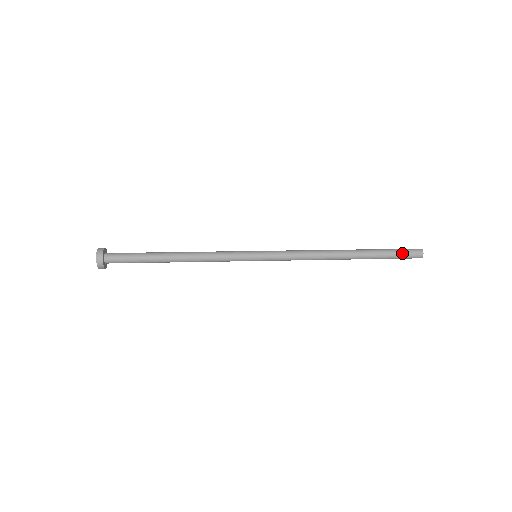
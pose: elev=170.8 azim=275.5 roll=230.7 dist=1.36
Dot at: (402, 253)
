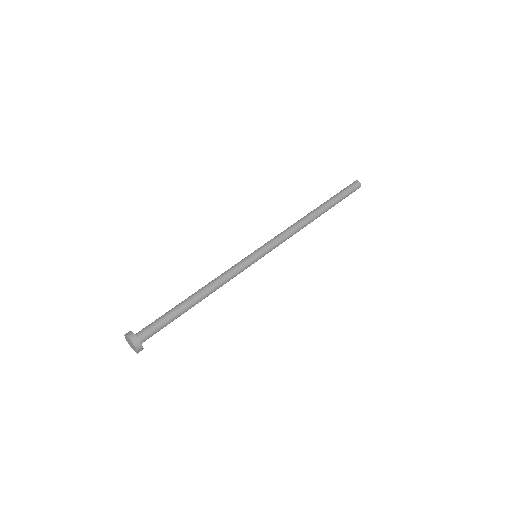
Dot at: occluded
